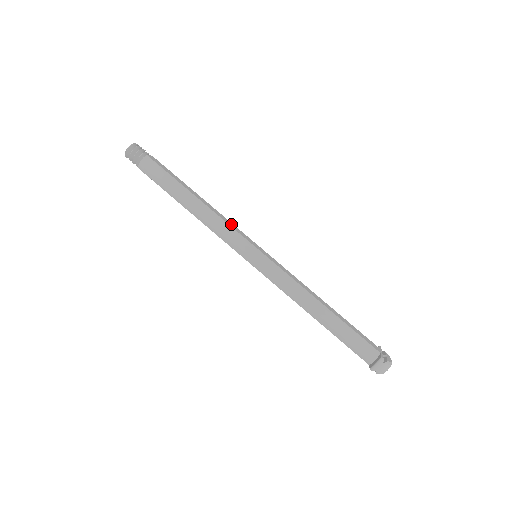
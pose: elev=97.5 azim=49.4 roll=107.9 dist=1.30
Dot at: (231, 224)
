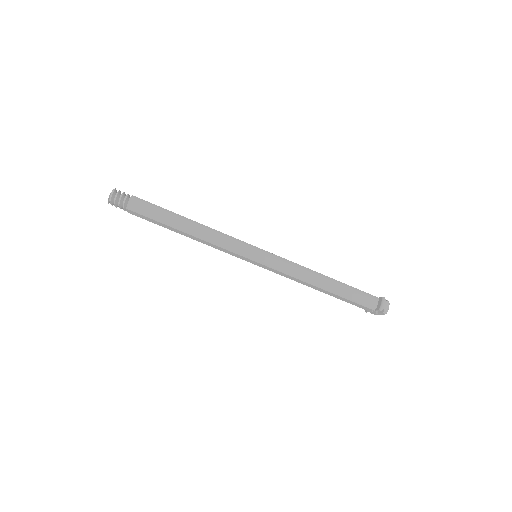
Dot at: occluded
